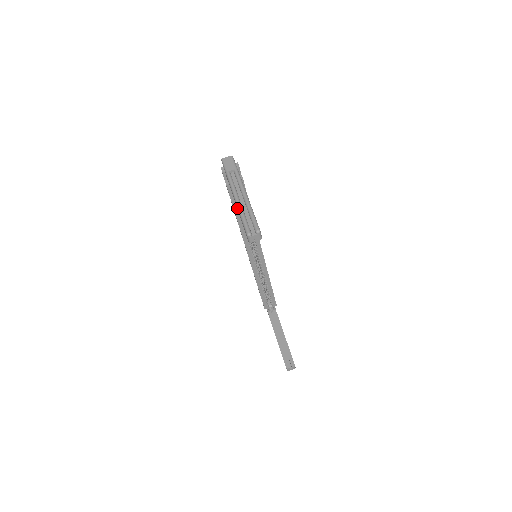
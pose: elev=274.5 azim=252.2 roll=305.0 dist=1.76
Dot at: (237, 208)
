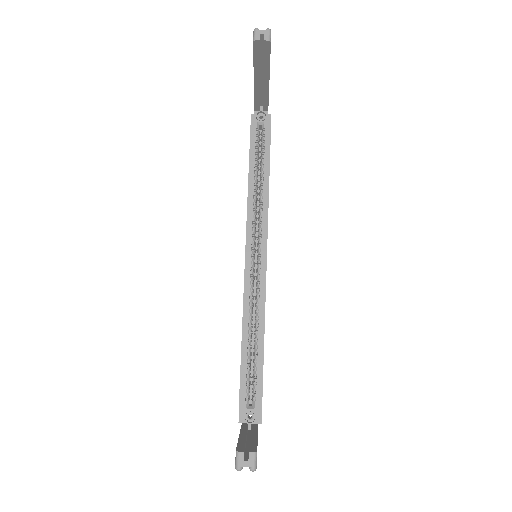
Dot at: occluded
